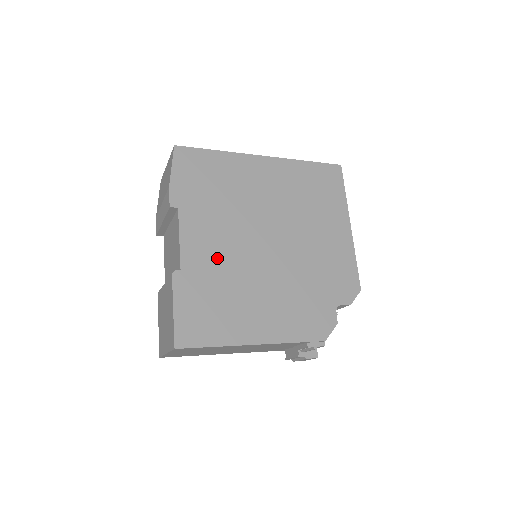
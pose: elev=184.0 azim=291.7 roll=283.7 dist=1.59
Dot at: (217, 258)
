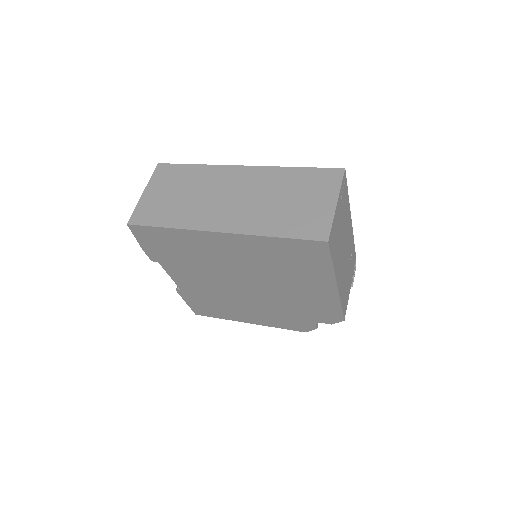
Dot at: (203, 288)
